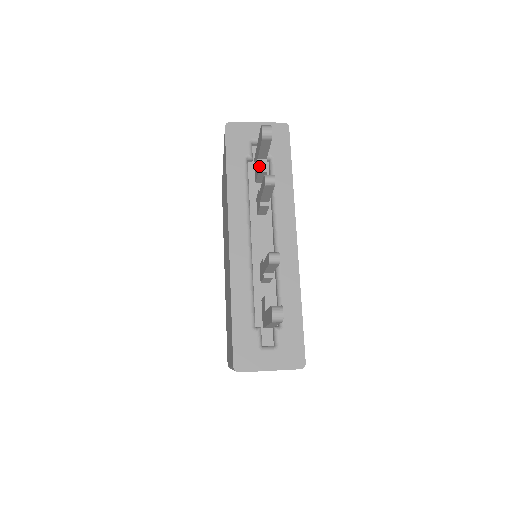
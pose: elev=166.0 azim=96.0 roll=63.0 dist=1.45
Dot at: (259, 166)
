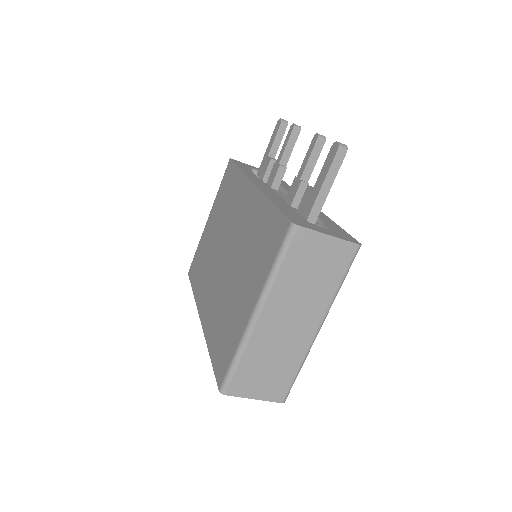
Dot at: (270, 158)
